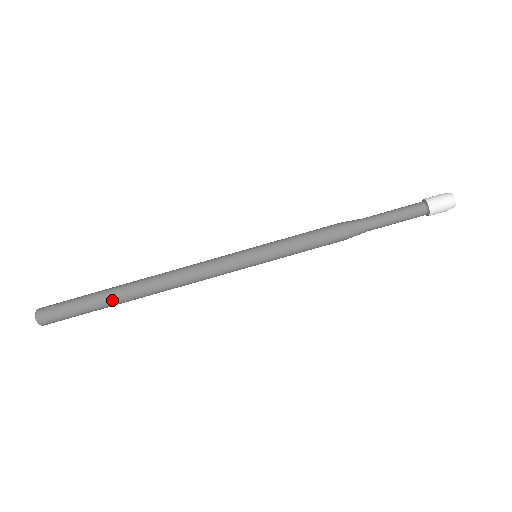
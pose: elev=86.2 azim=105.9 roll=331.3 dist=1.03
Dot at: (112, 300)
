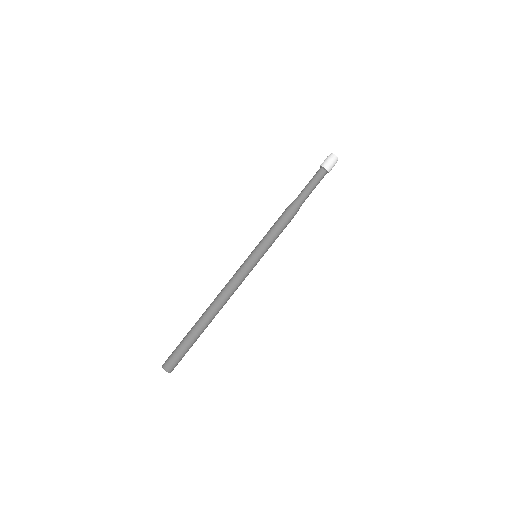
Dot at: (199, 332)
